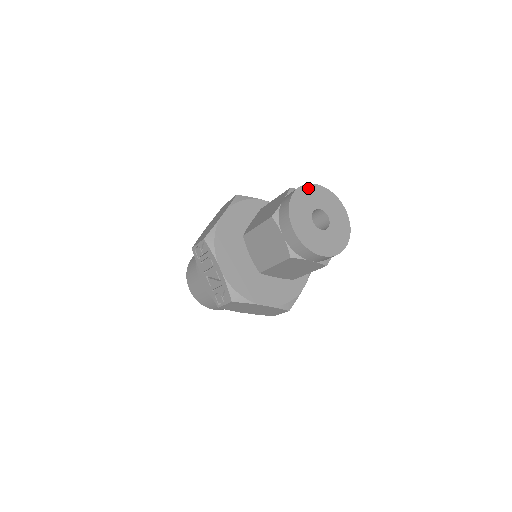
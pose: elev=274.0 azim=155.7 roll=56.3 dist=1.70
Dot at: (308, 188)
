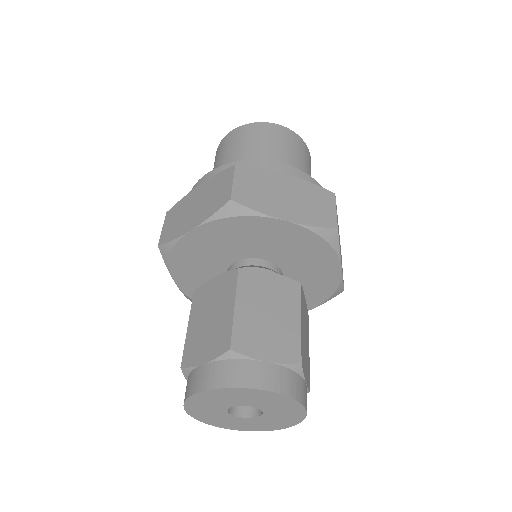
Dot at: (192, 402)
